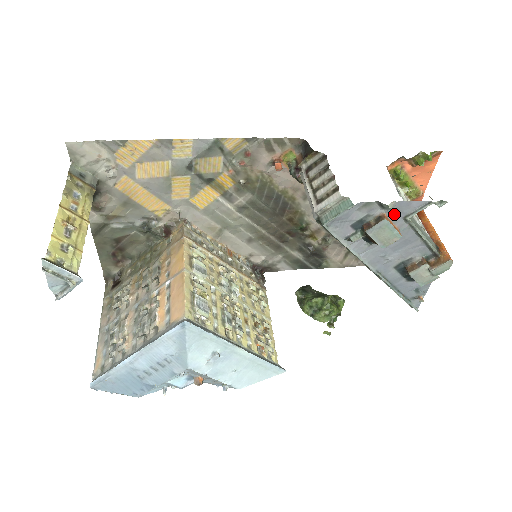
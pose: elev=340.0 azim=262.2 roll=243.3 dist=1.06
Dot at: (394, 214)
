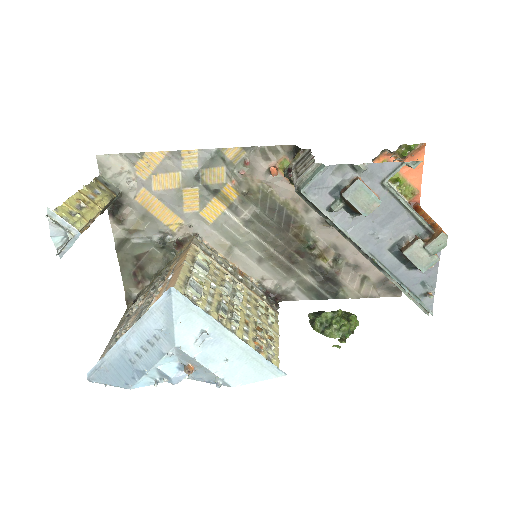
Dot at: (370, 179)
